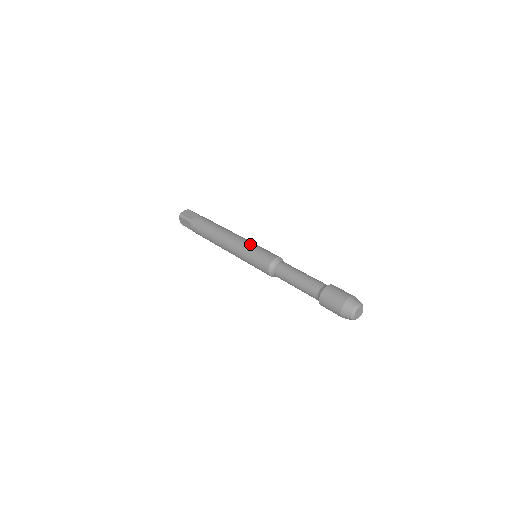
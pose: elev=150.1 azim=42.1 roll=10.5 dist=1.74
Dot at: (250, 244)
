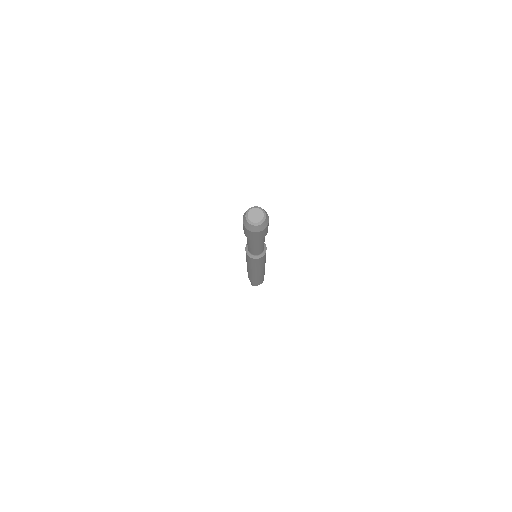
Dot at: occluded
